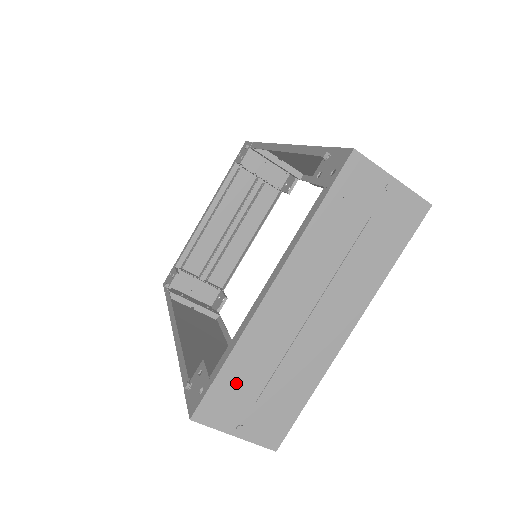
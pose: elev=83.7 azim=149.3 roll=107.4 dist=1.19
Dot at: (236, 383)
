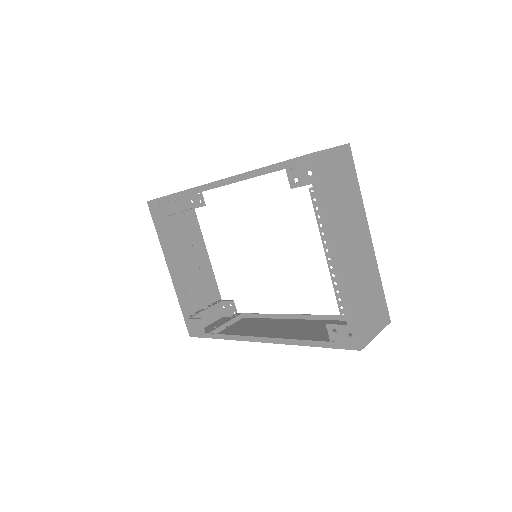
Dot at: (360, 313)
